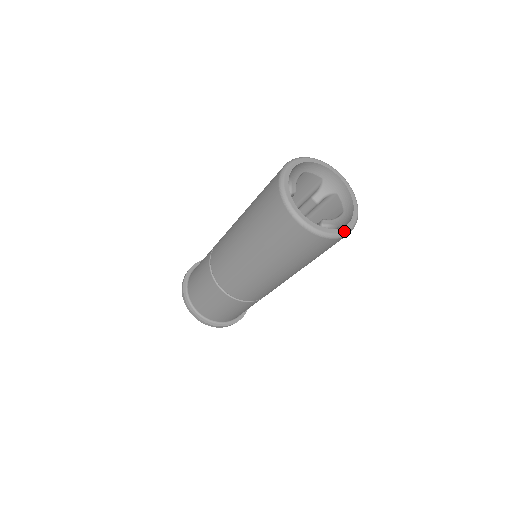
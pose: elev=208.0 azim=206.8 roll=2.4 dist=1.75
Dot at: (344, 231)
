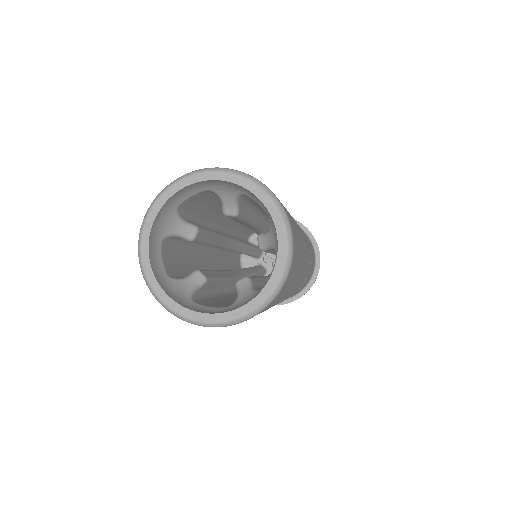
Dot at: (276, 280)
